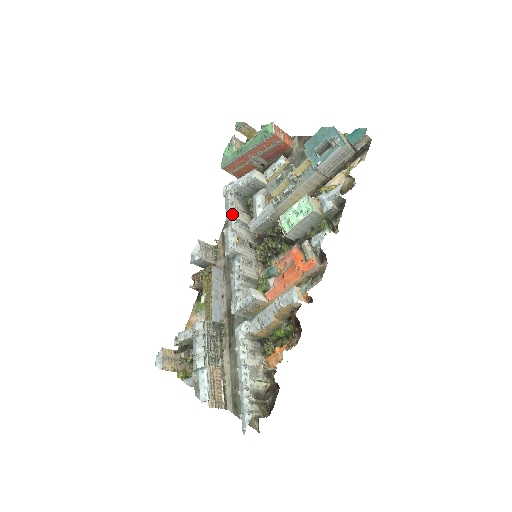
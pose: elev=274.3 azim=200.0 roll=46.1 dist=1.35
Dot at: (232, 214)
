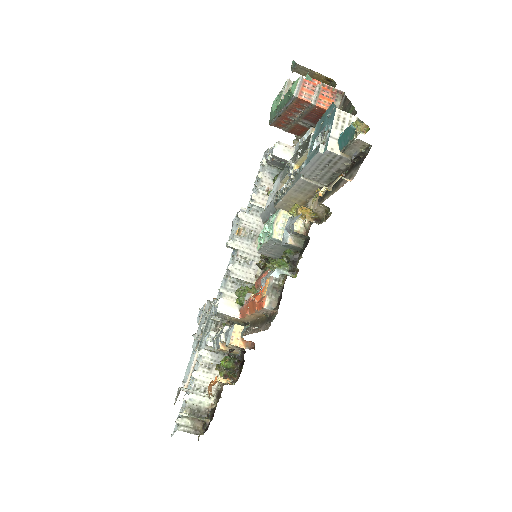
Dot at: (252, 194)
